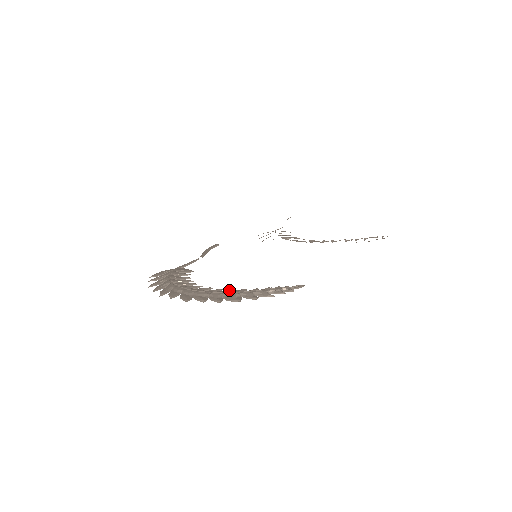
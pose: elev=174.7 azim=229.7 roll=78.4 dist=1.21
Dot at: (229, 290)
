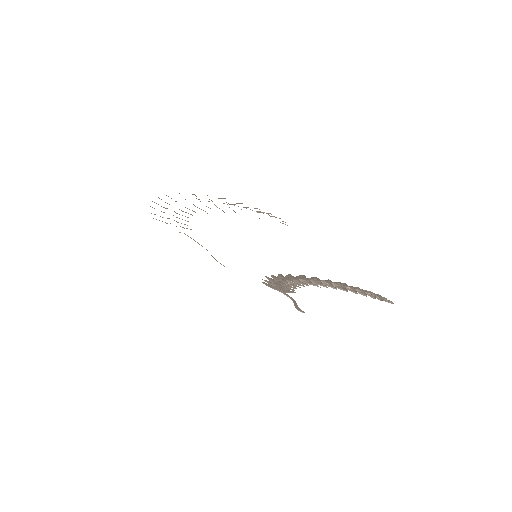
Dot at: occluded
